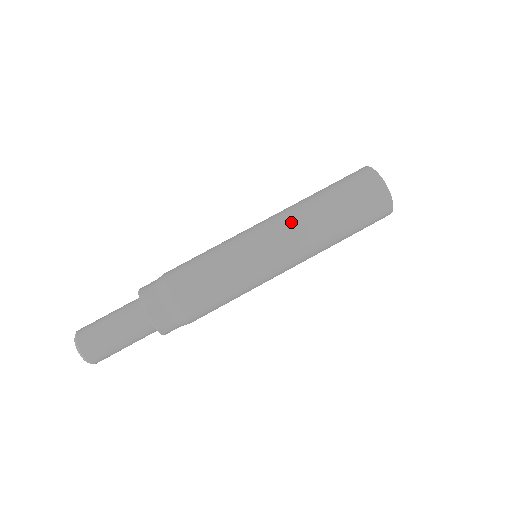
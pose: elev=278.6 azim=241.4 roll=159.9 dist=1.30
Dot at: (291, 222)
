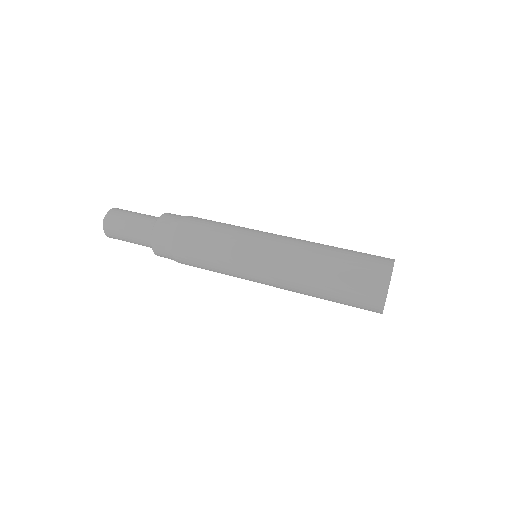
Dot at: (300, 239)
